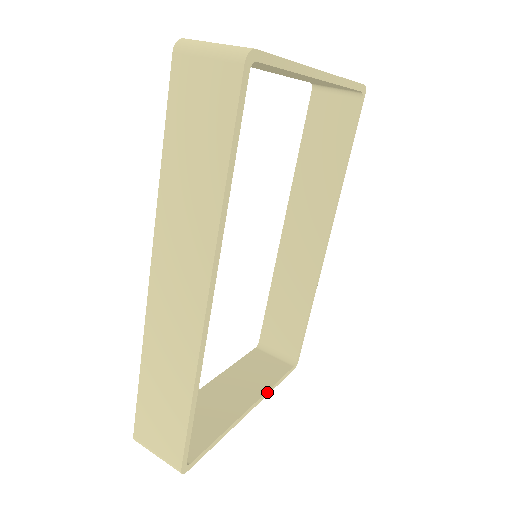
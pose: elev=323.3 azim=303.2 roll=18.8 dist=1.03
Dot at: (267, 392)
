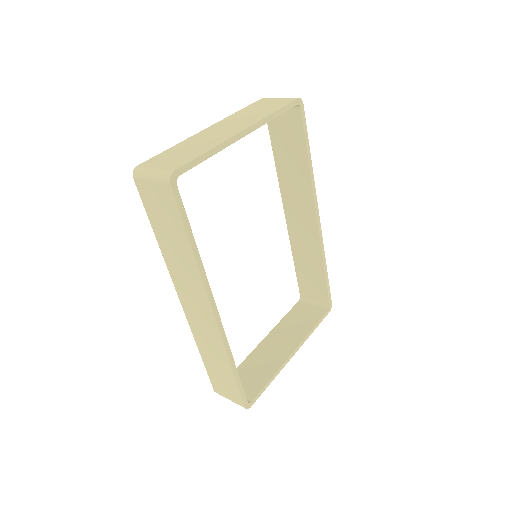
Dot at: (306, 337)
